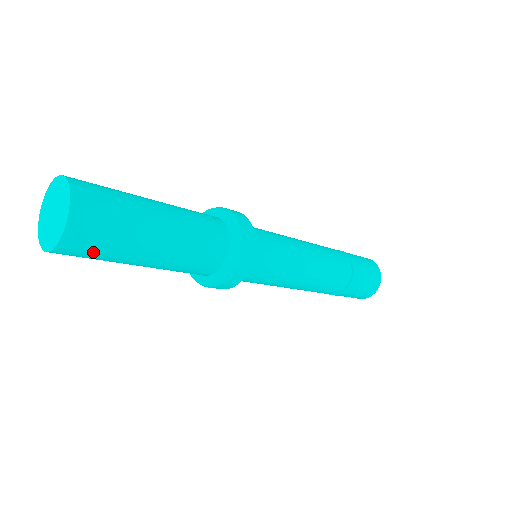
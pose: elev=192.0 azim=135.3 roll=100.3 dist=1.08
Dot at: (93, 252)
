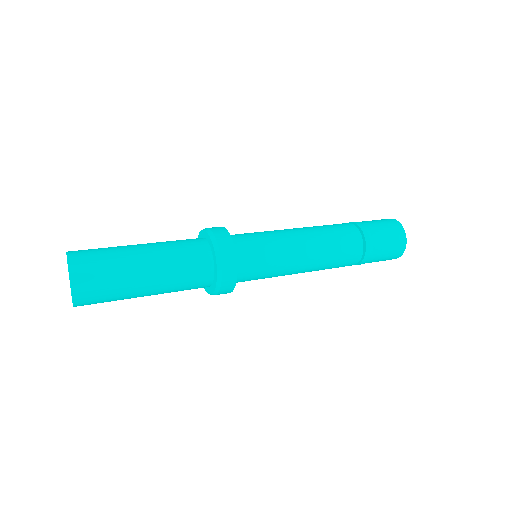
Dot at: occluded
